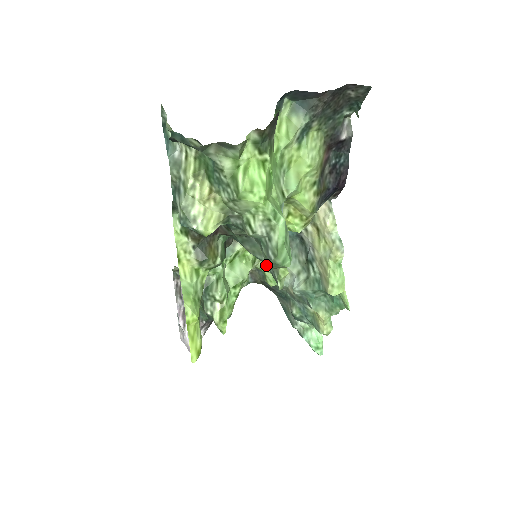
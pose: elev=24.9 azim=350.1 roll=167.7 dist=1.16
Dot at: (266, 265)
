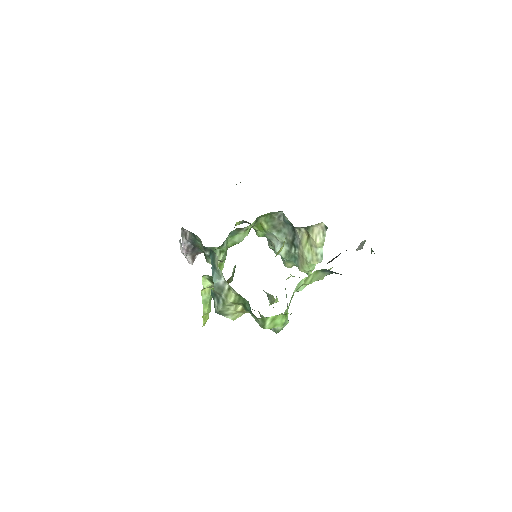
Dot at: (264, 291)
